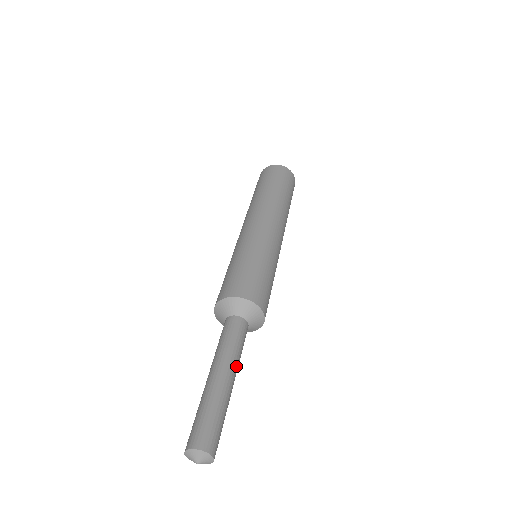
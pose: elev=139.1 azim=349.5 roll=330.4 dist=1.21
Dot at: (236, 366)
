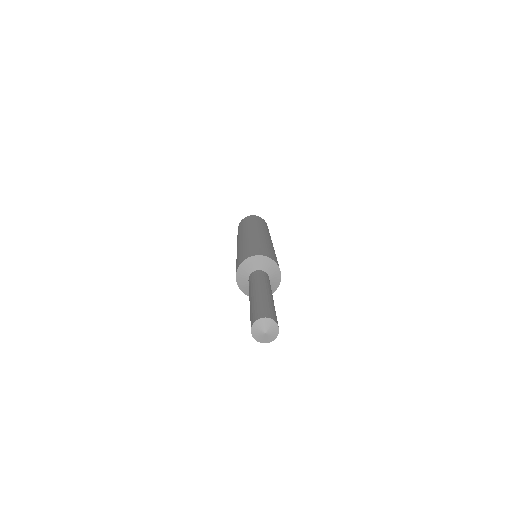
Dot at: occluded
